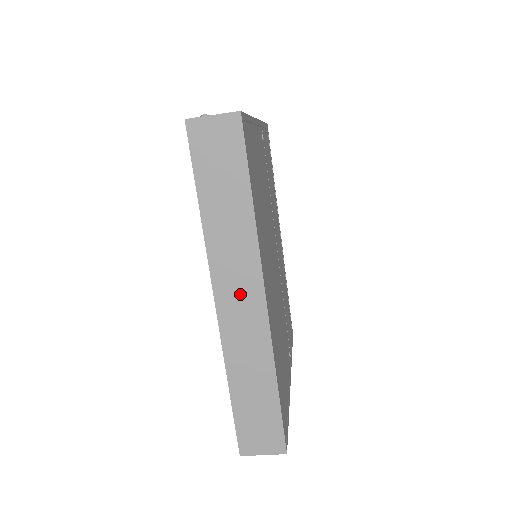
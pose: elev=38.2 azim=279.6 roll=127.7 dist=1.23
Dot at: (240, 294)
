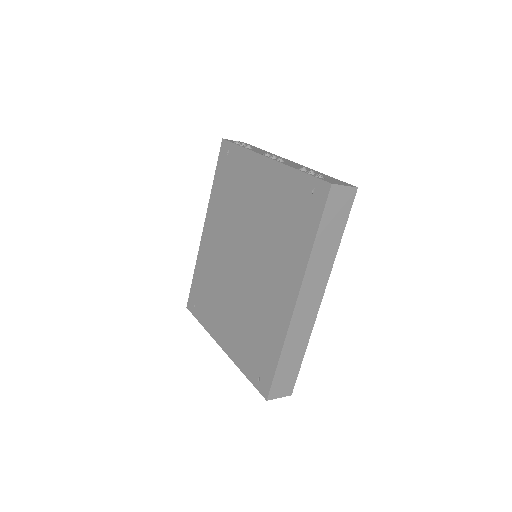
Dot at: (311, 296)
